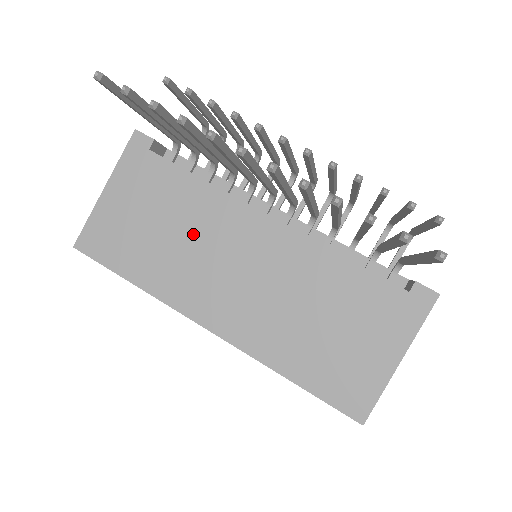
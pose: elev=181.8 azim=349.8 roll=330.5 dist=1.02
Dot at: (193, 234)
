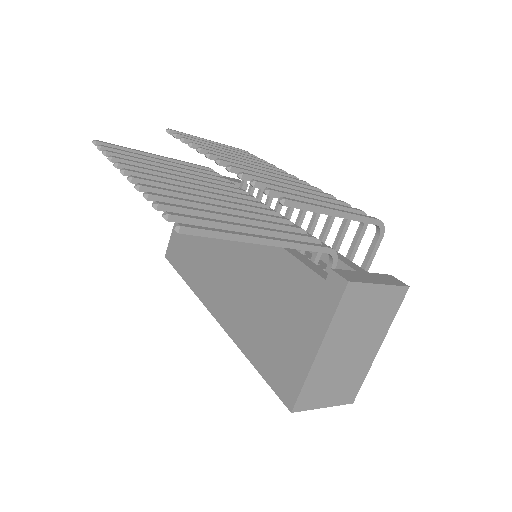
Dot at: (210, 240)
